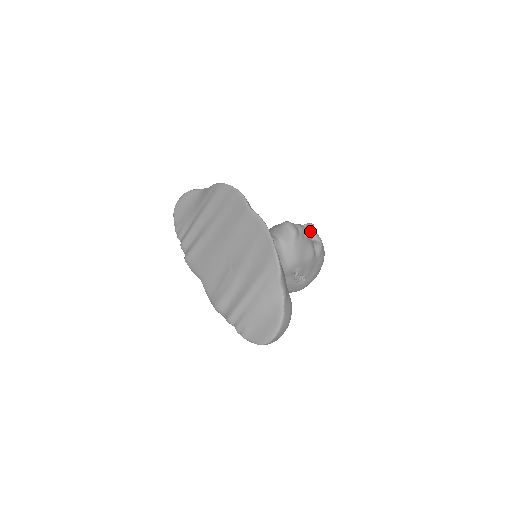
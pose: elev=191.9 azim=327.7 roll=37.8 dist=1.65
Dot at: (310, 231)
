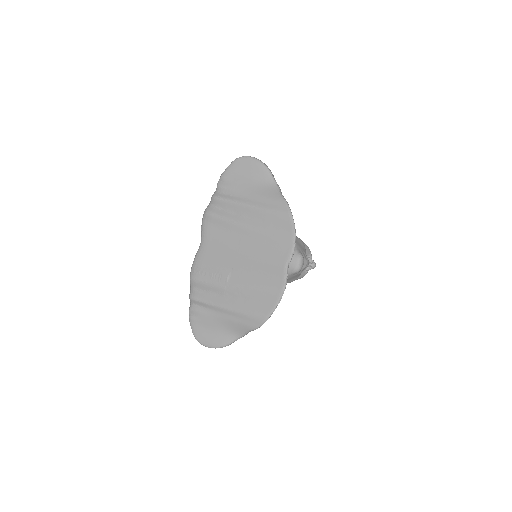
Dot at: (309, 268)
